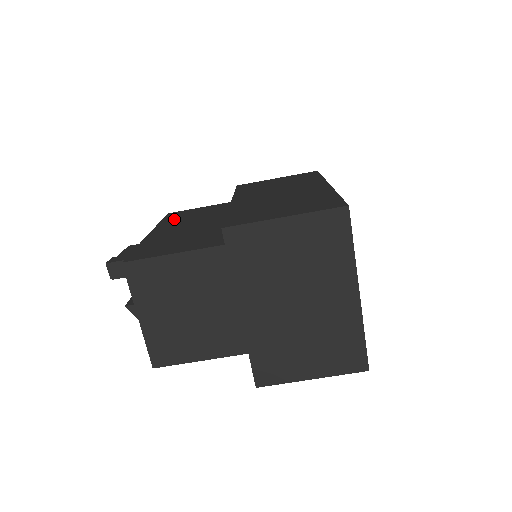
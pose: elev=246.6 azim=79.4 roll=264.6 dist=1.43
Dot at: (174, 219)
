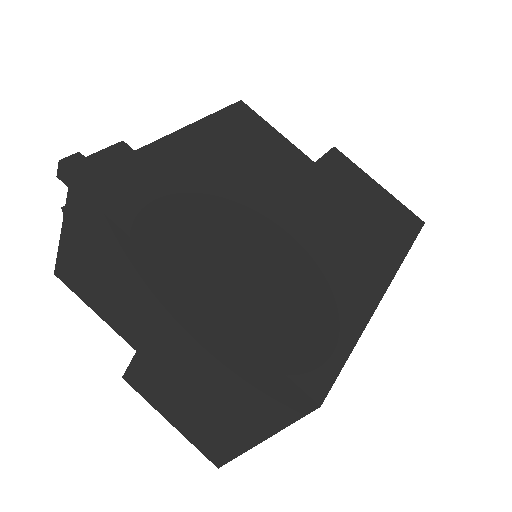
Dot at: (227, 127)
